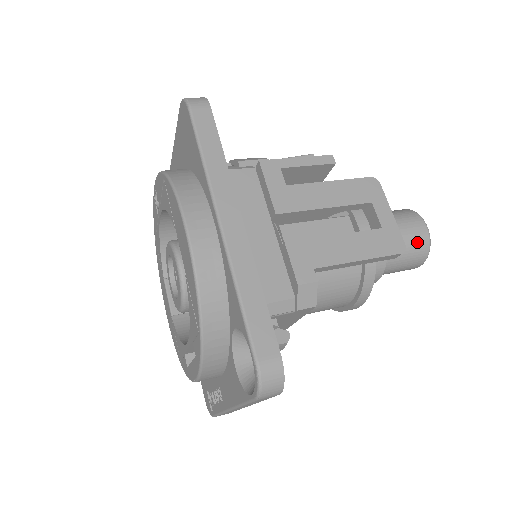
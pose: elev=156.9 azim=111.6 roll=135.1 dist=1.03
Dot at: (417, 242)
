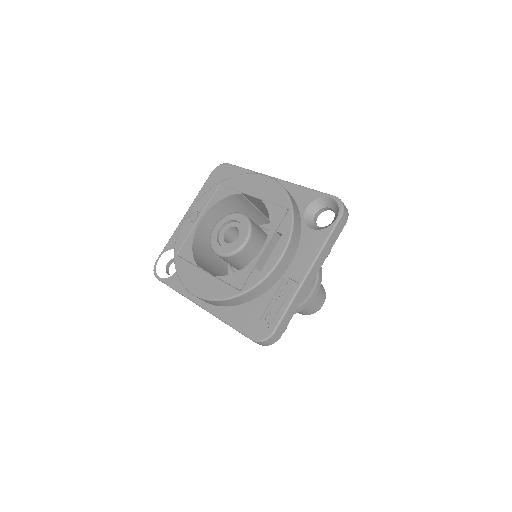
Dot at: occluded
